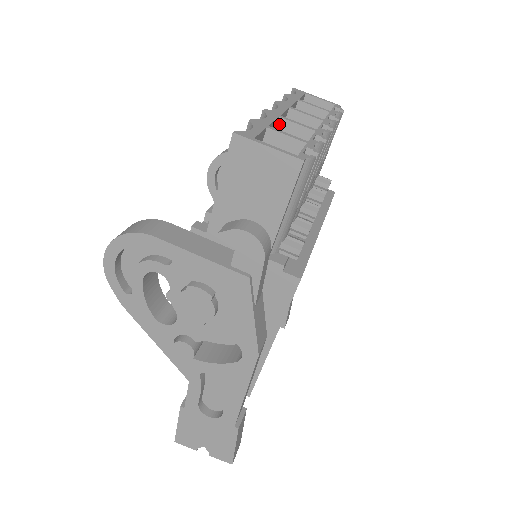
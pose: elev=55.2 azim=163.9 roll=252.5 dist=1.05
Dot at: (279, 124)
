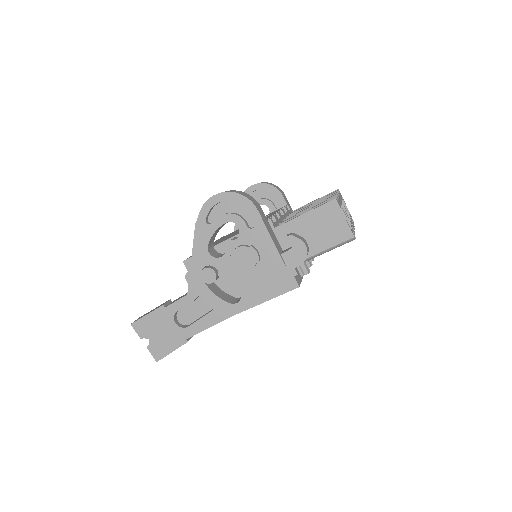
Dot at: occluded
